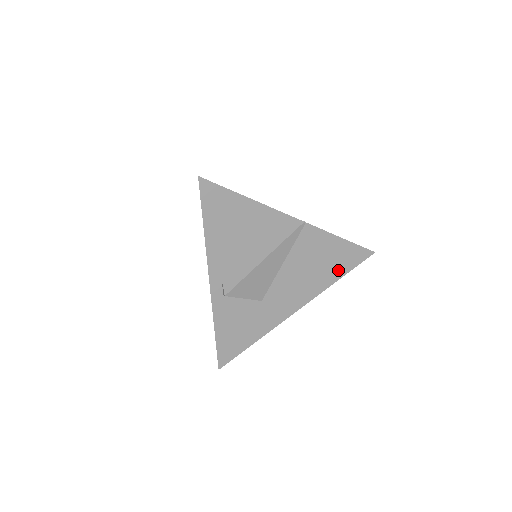
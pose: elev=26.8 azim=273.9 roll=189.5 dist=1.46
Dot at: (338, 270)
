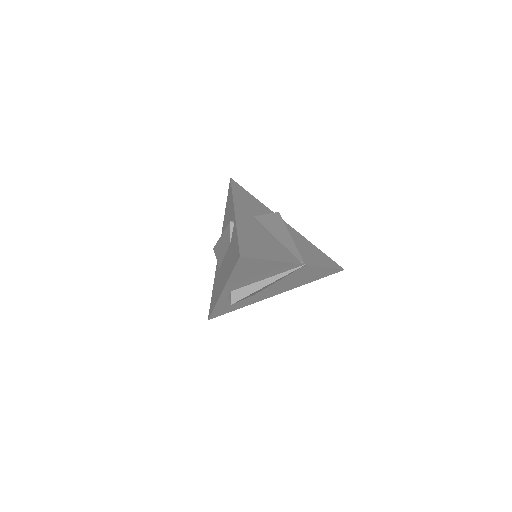
Dot at: (314, 279)
